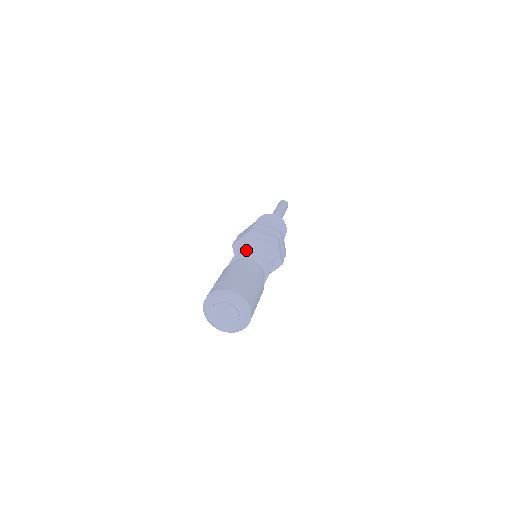
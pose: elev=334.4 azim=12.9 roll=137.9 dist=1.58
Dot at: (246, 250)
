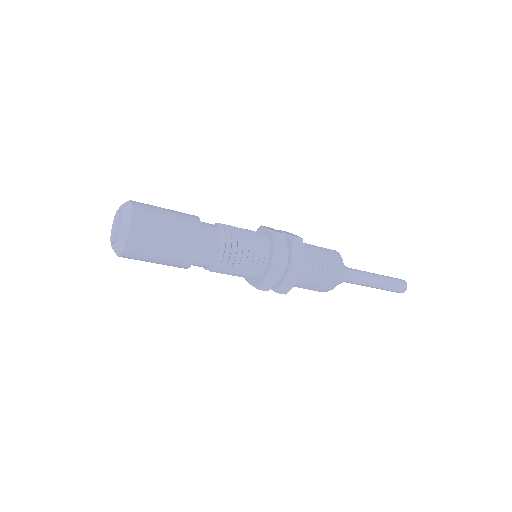
Dot at: occluded
